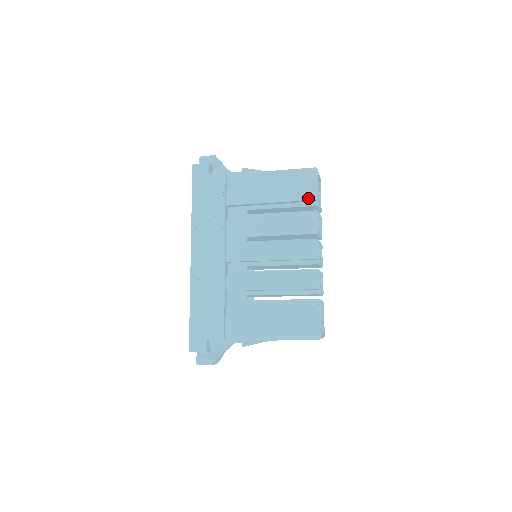
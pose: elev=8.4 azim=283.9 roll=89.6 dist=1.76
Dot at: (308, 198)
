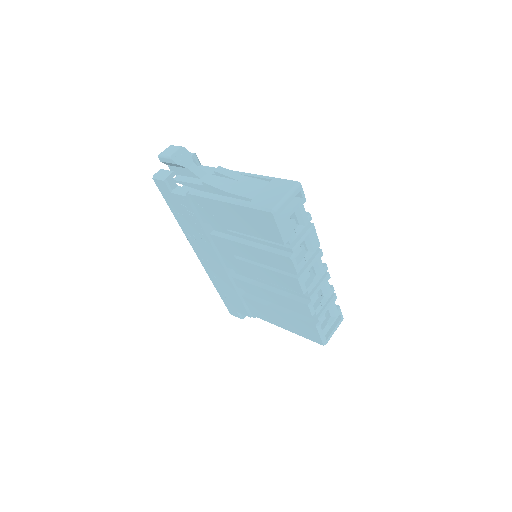
Dot at: (275, 241)
